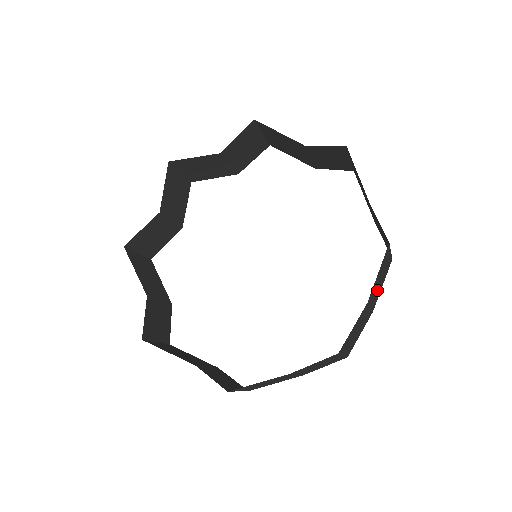
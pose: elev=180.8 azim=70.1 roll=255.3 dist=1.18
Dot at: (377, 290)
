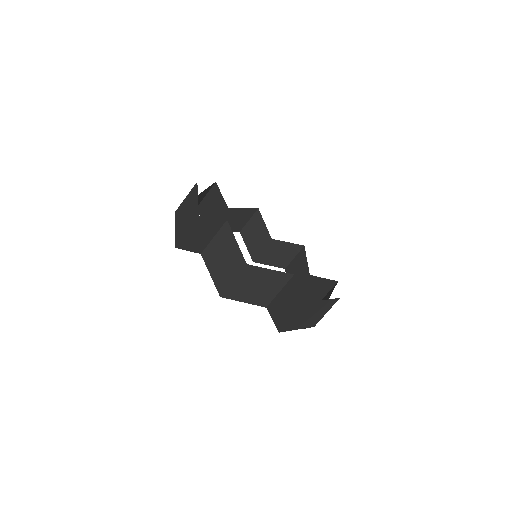
Dot at: occluded
